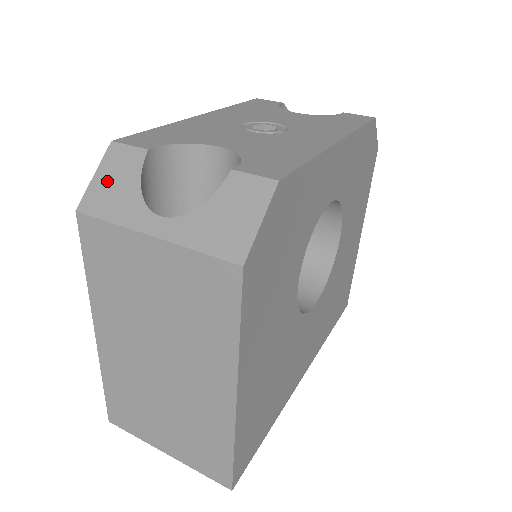
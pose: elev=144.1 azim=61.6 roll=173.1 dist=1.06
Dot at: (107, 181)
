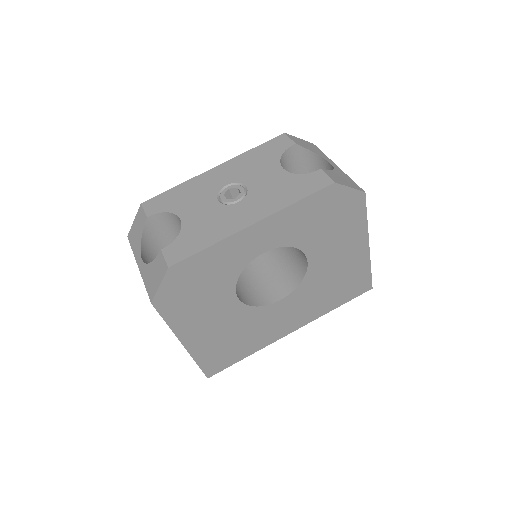
Dot at: (136, 227)
